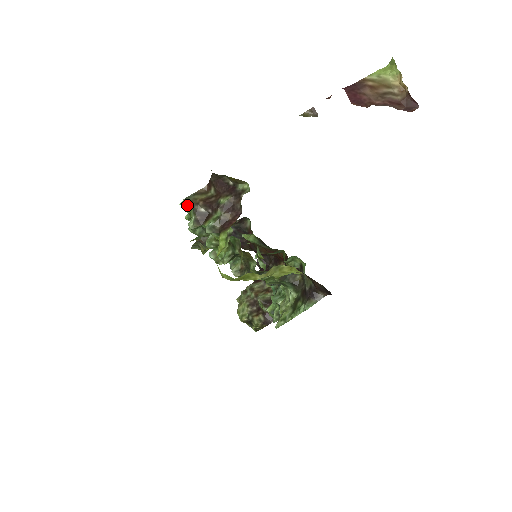
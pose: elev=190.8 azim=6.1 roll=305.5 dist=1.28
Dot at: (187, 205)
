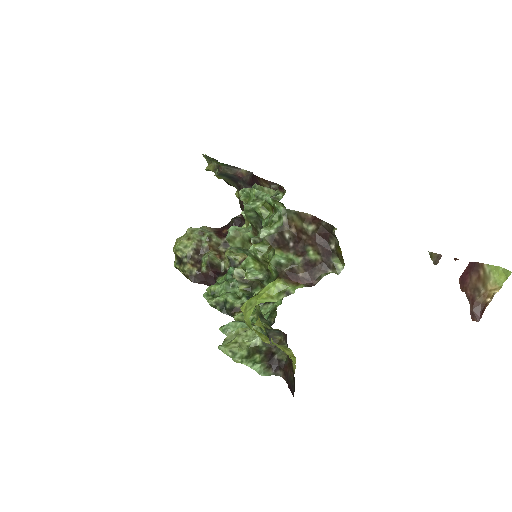
Dot at: (280, 214)
